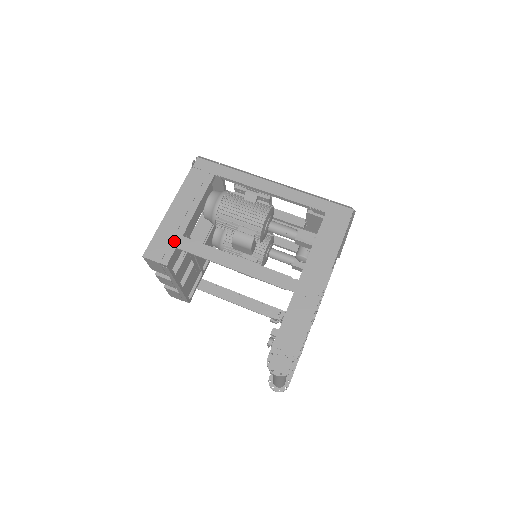
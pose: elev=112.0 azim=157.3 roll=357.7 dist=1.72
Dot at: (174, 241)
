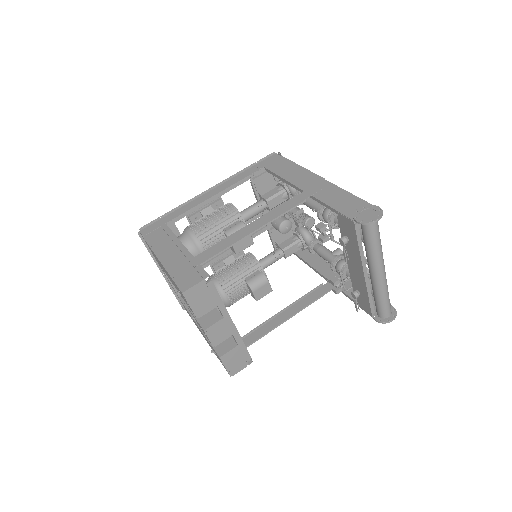
Dot at: (193, 264)
